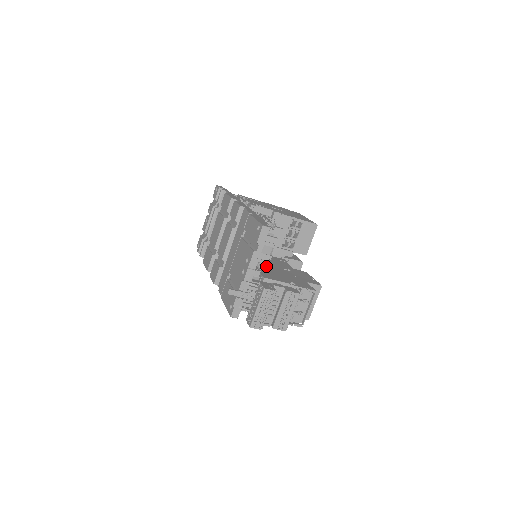
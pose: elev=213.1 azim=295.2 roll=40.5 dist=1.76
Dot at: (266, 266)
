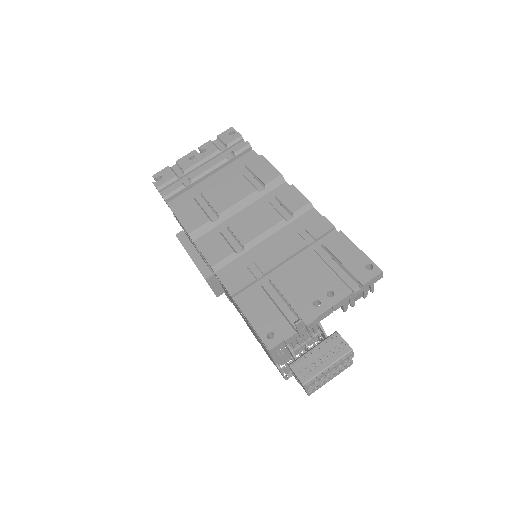
Dot at: occluded
